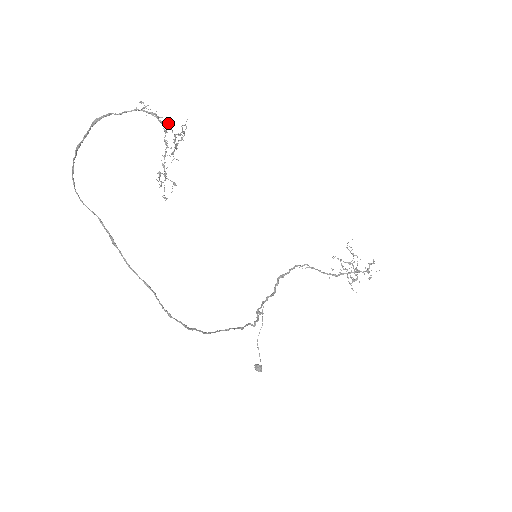
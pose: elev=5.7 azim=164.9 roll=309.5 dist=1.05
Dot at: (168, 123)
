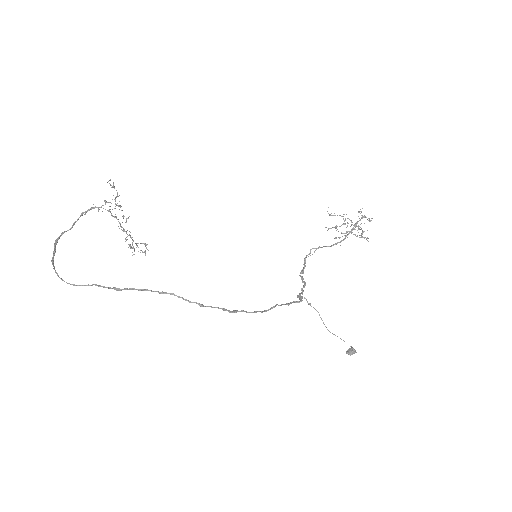
Dot at: (105, 201)
